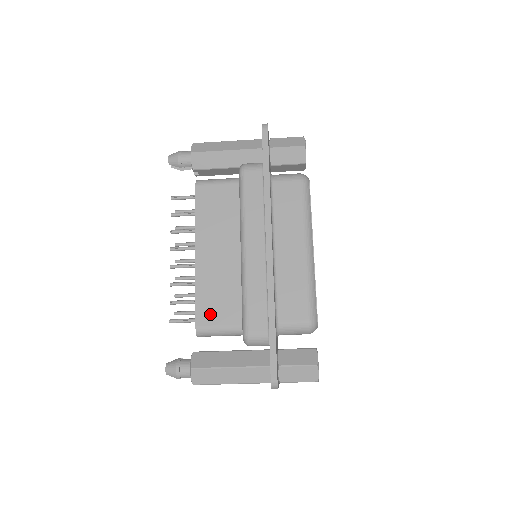
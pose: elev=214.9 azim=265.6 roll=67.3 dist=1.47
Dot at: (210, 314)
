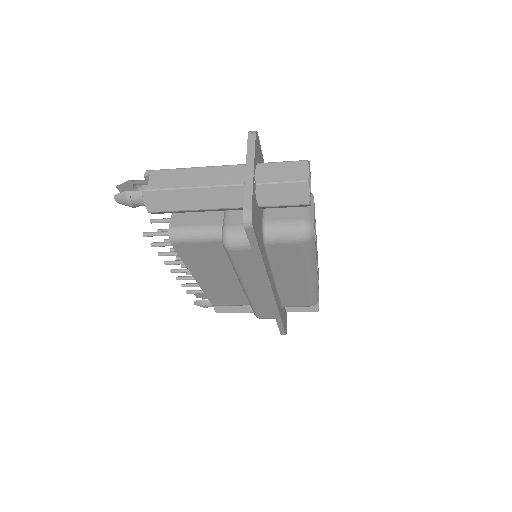
Dot at: (223, 302)
